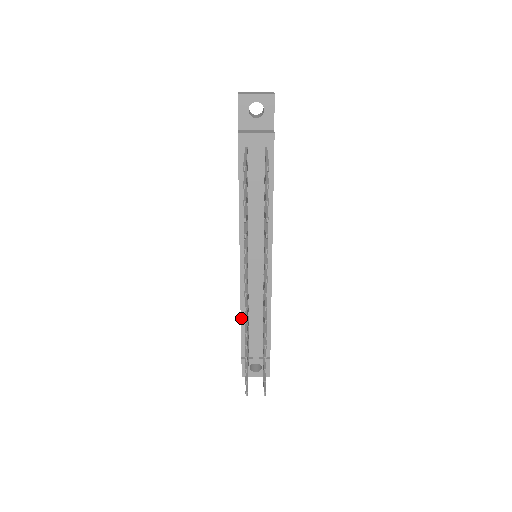
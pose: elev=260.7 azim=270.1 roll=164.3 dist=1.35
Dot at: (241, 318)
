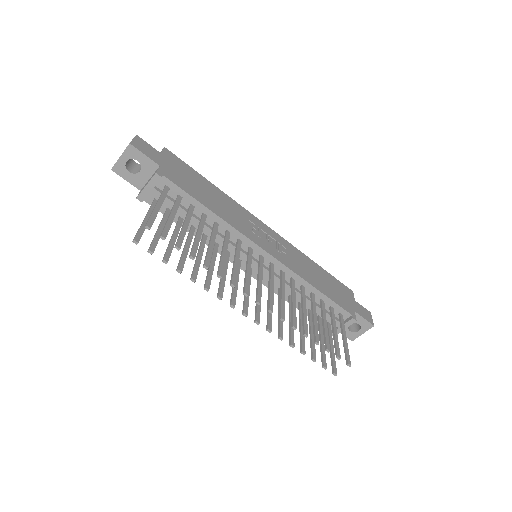
Dot at: (296, 307)
